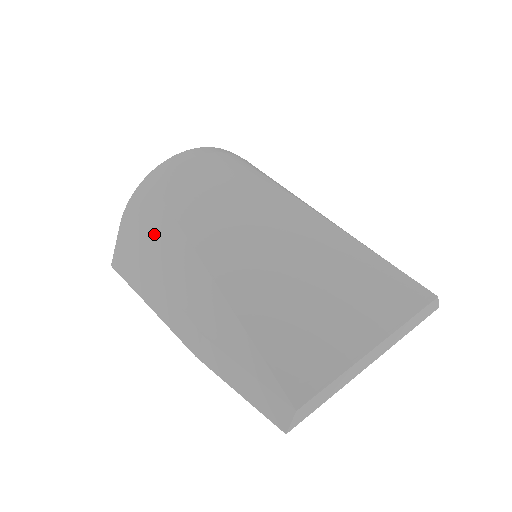
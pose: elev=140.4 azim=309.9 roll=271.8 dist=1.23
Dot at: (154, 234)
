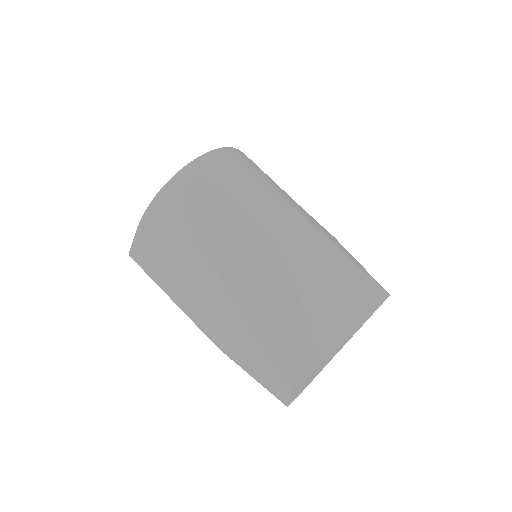
Dot at: (176, 250)
